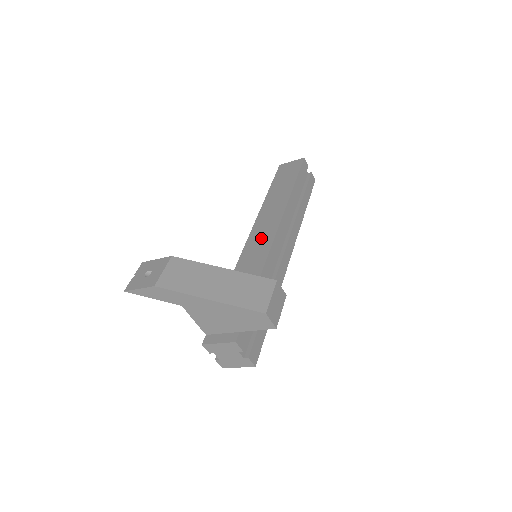
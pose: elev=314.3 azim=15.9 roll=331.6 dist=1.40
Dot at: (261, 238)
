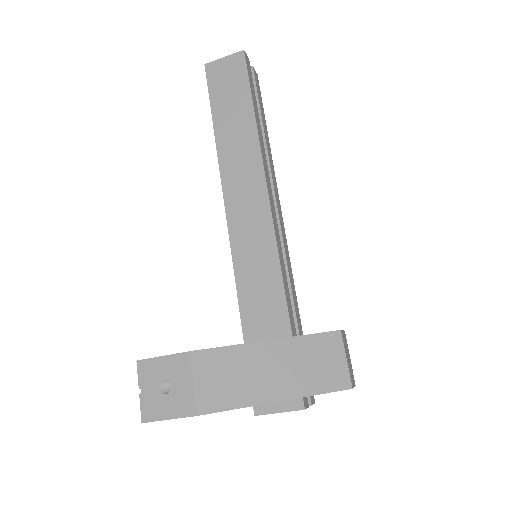
Dot at: (251, 225)
